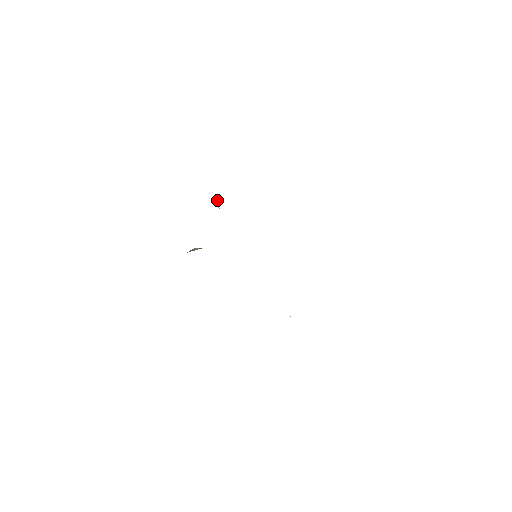
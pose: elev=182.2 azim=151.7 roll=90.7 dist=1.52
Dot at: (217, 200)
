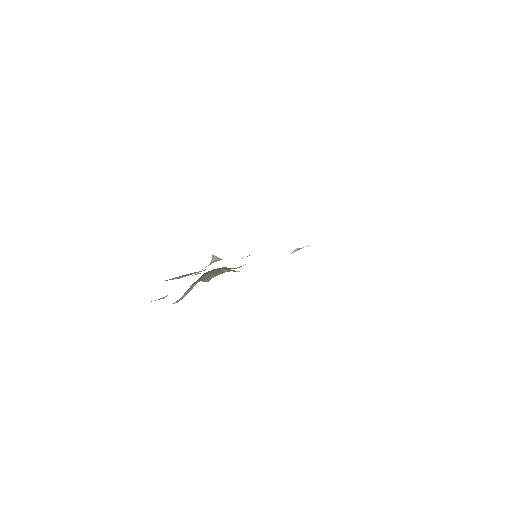
Dot at: (214, 256)
